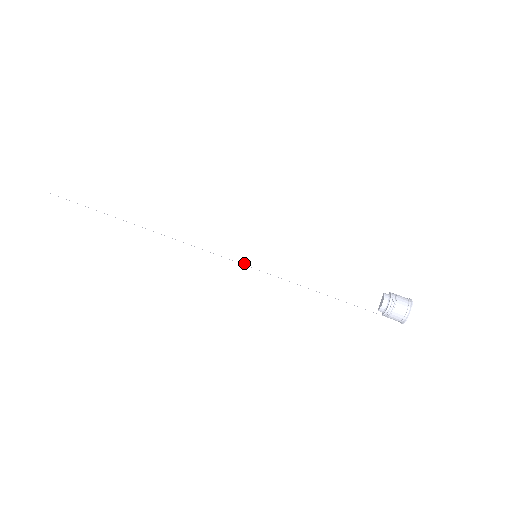
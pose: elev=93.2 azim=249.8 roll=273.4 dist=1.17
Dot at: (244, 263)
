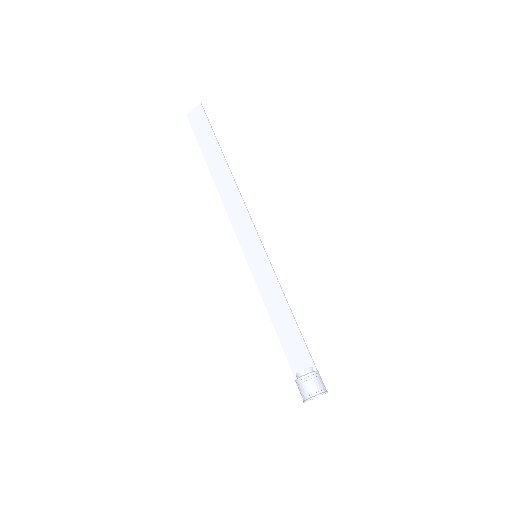
Dot at: (245, 254)
